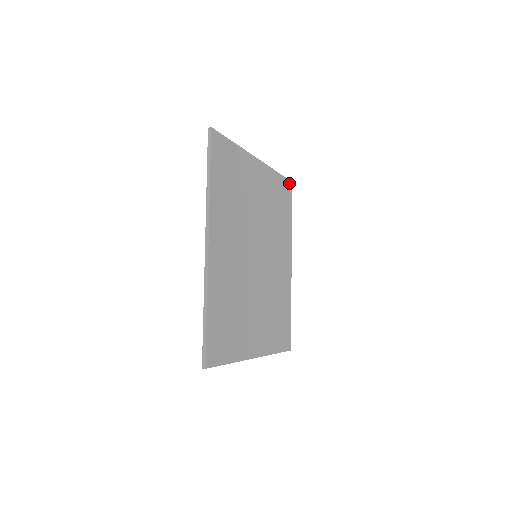
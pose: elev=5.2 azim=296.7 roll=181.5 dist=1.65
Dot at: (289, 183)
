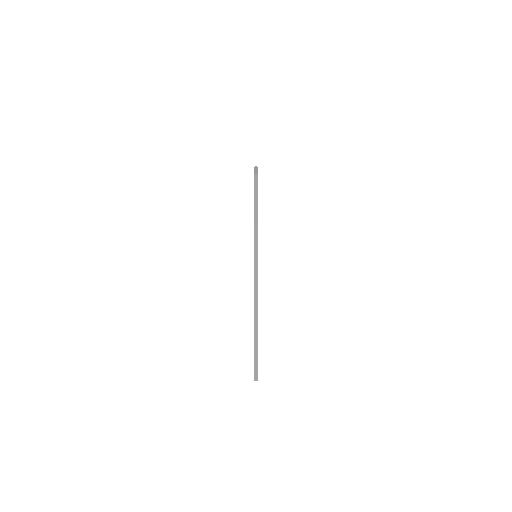
Dot at: occluded
